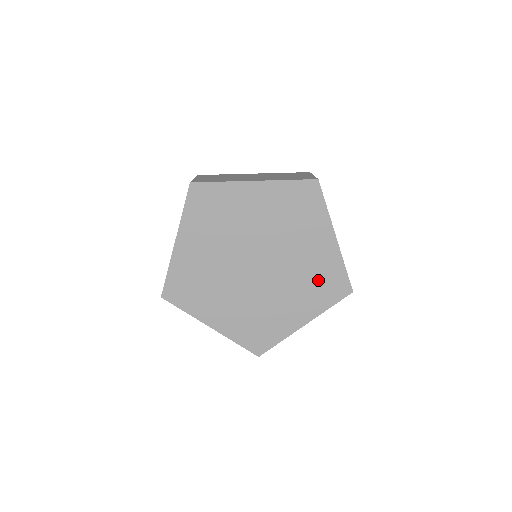
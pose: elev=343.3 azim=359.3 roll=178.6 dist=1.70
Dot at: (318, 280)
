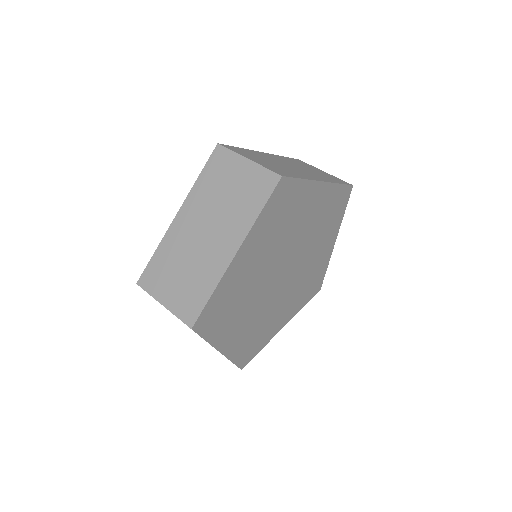
Dot at: (327, 216)
